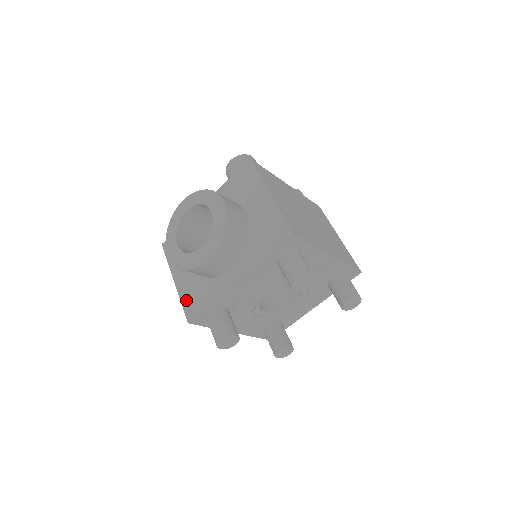
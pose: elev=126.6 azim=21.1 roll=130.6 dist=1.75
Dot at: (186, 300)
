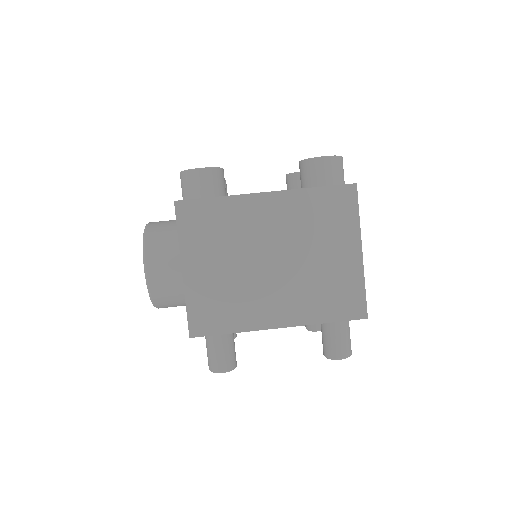
Dot at: occluded
